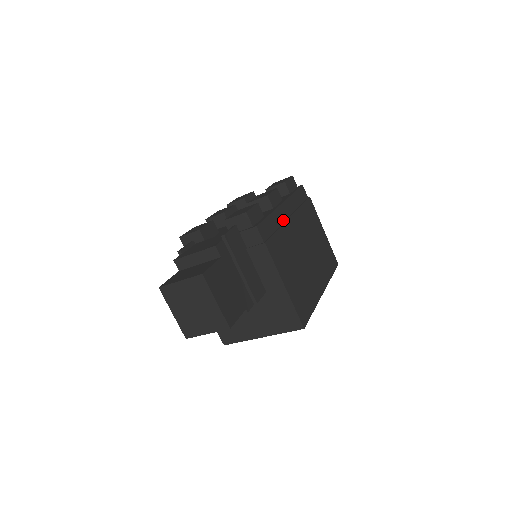
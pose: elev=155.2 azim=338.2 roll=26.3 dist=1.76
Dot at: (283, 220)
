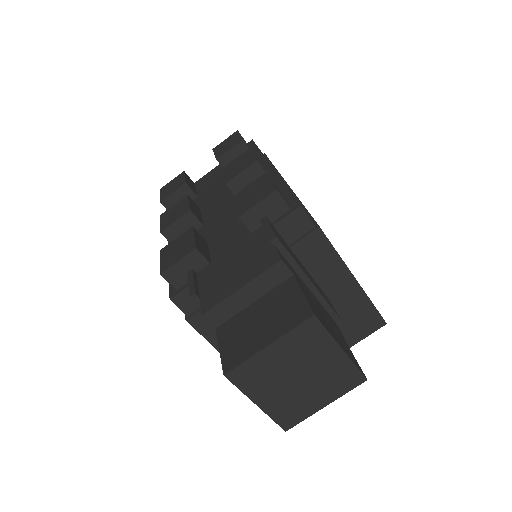
Dot at: occluded
